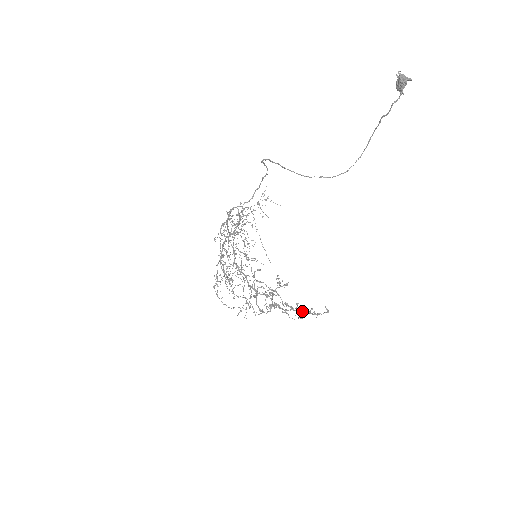
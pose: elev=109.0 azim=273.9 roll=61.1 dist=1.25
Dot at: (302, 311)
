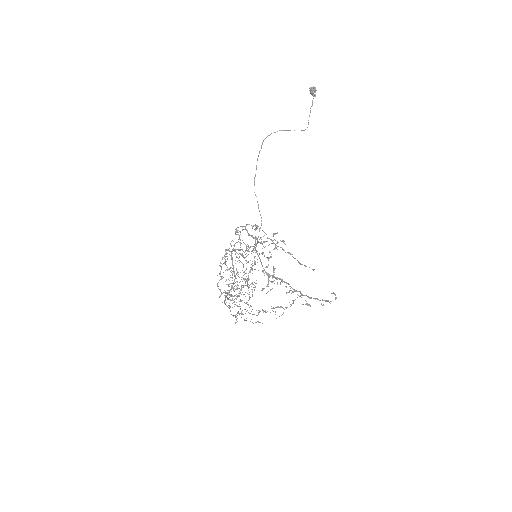
Dot at: (308, 297)
